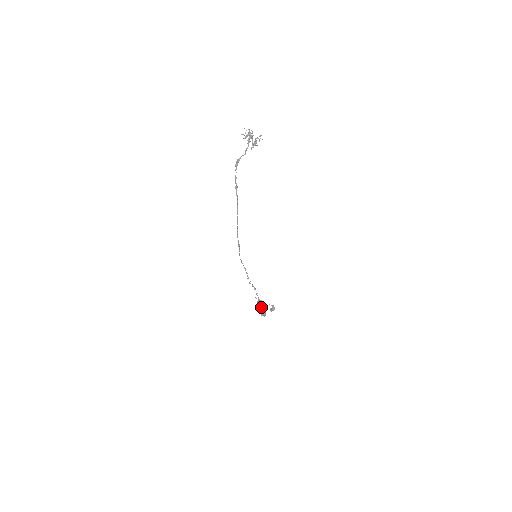
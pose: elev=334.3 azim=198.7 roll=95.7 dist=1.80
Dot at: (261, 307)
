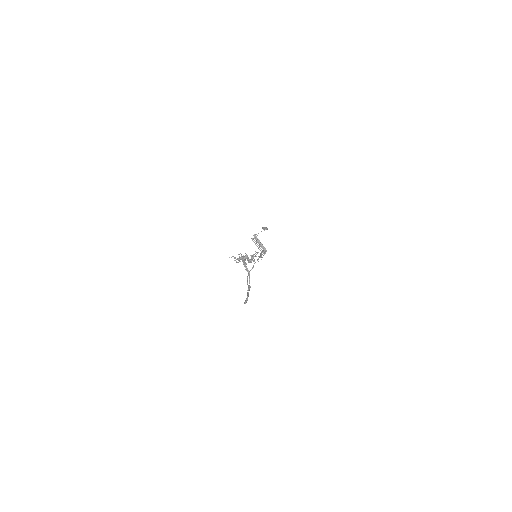
Dot at: occluded
